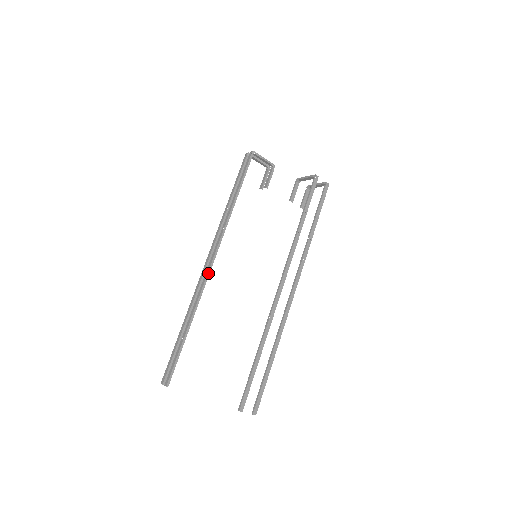
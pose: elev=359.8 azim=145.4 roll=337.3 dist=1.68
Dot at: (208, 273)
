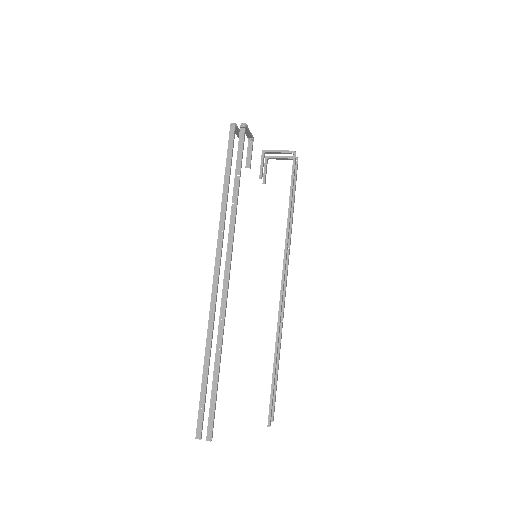
Dot at: (227, 293)
